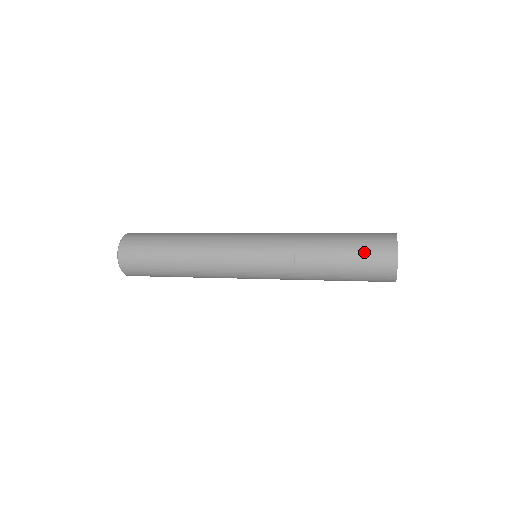
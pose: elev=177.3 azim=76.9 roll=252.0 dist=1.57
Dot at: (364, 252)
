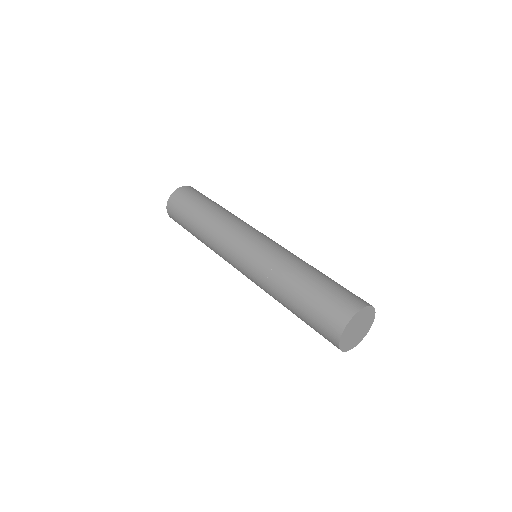
Dot at: (314, 322)
